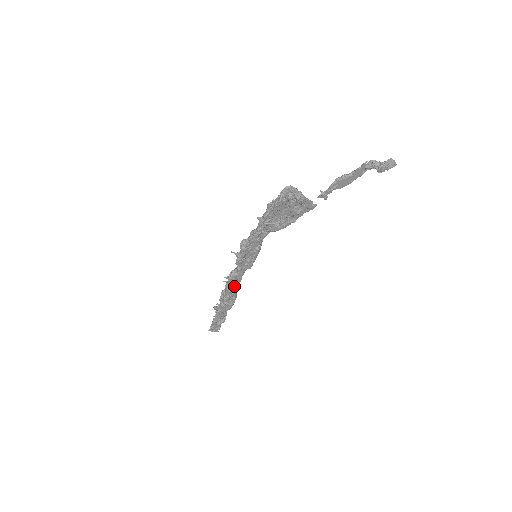
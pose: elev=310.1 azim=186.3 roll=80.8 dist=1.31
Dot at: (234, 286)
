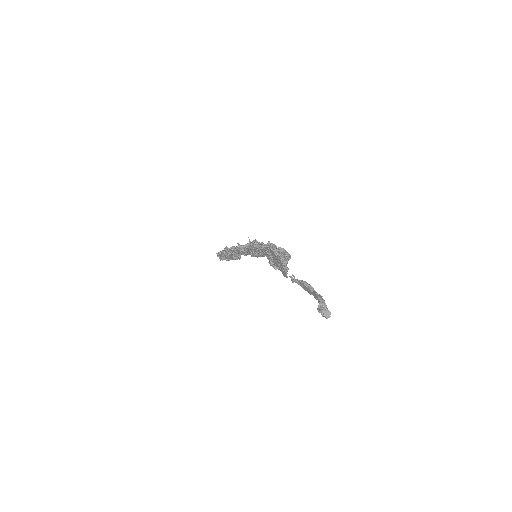
Dot at: (239, 253)
